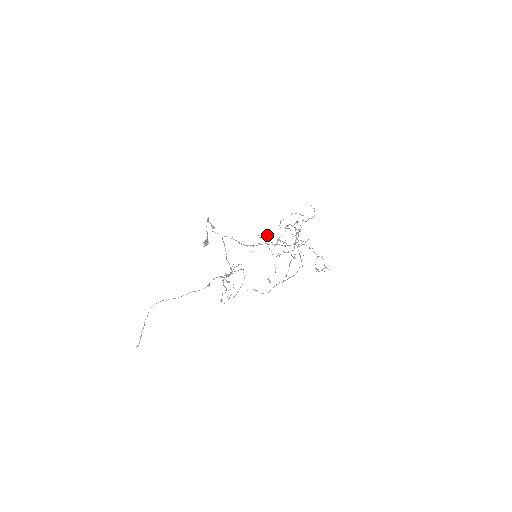
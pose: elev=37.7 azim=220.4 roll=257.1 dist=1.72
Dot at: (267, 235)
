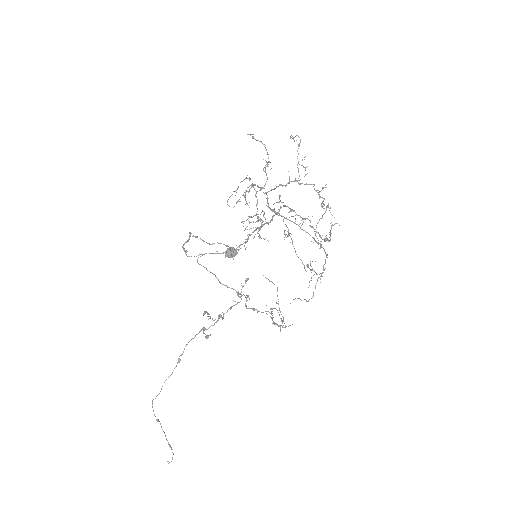
Dot at: occluded
